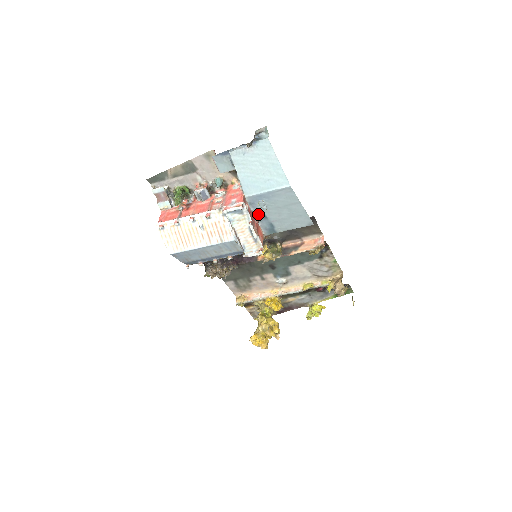
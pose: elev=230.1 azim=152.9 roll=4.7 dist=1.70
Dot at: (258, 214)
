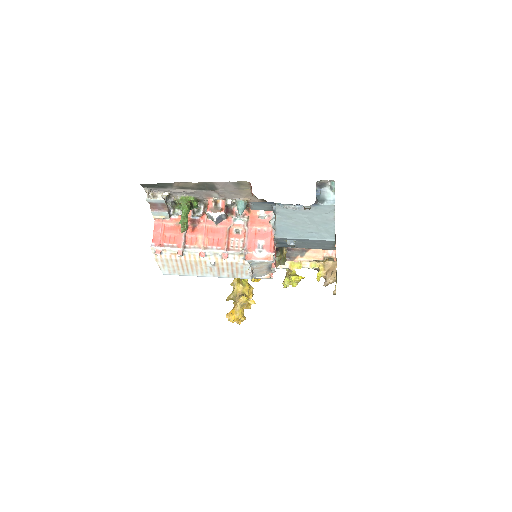
Dot at: (279, 242)
